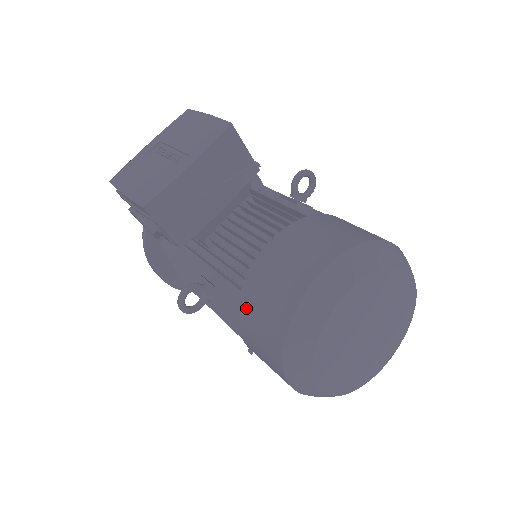
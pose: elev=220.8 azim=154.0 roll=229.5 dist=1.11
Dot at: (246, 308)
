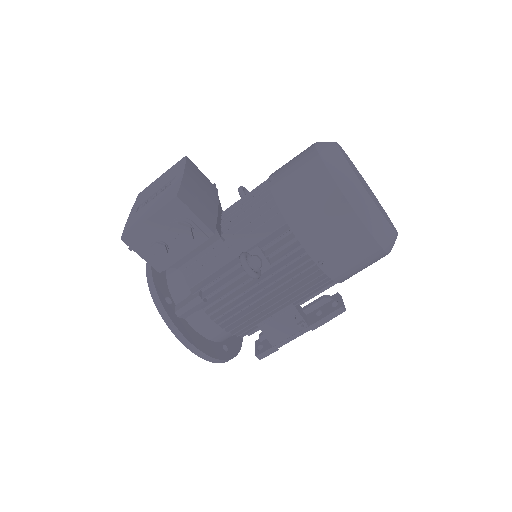
Dot at: (295, 214)
